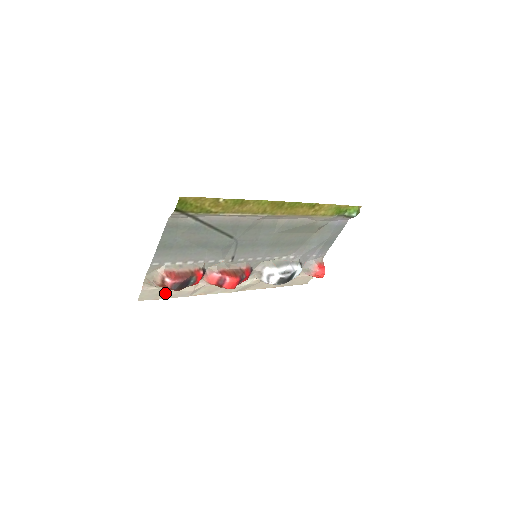
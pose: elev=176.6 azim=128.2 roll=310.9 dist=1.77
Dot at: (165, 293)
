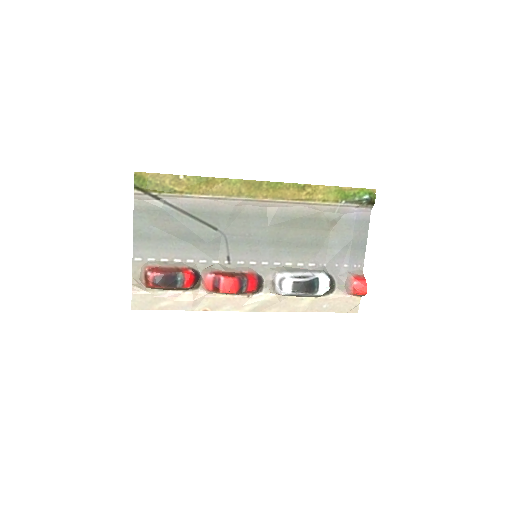
Dot at: (160, 301)
